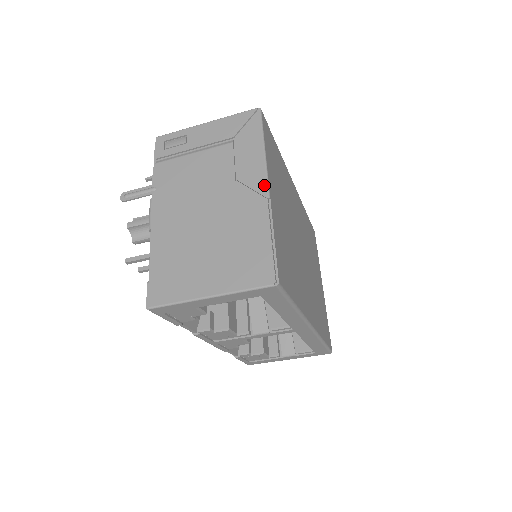
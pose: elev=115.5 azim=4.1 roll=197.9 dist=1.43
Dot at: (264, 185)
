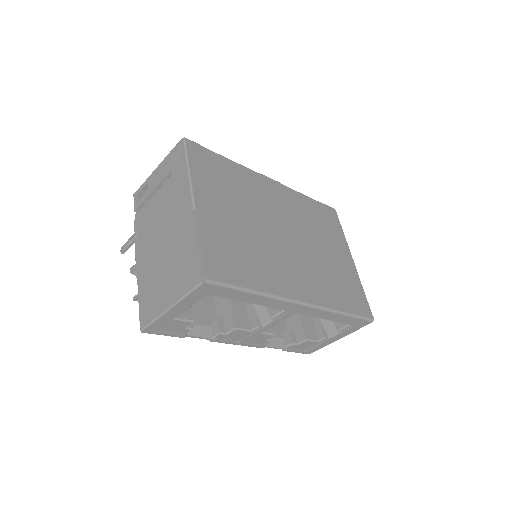
Dot at: (190, 201)
